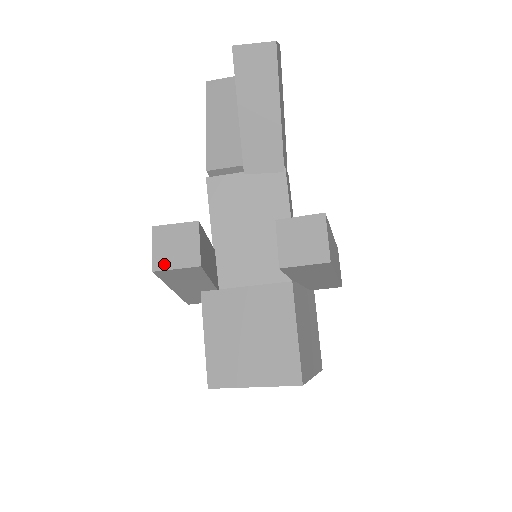
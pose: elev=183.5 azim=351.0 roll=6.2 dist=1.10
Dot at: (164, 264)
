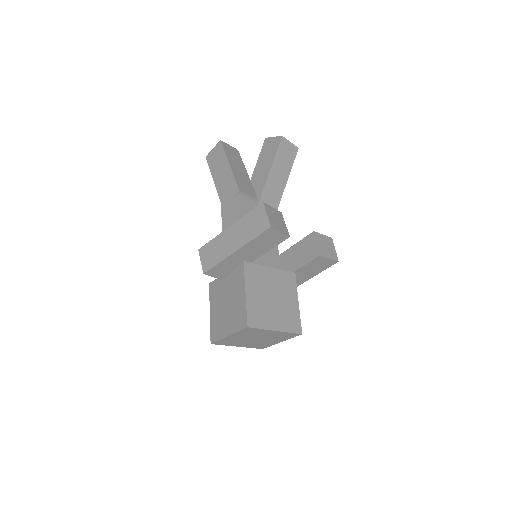
Dot at: (275, 226)
